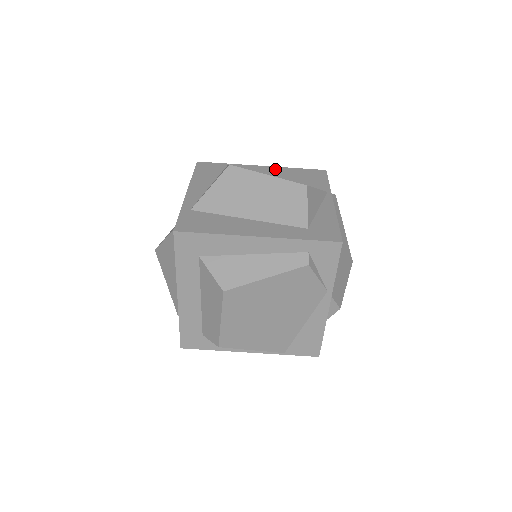
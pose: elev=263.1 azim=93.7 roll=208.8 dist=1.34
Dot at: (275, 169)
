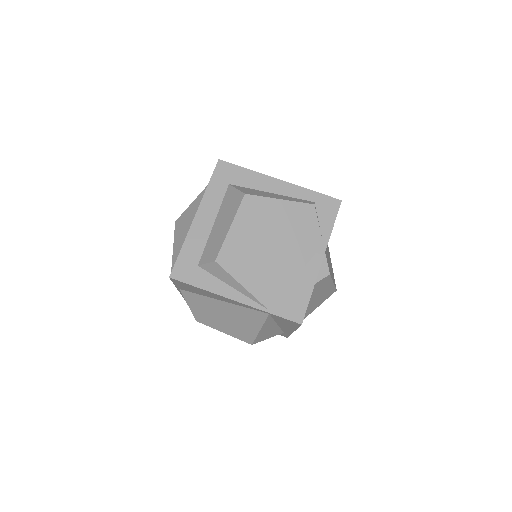
Dot at: occluded
